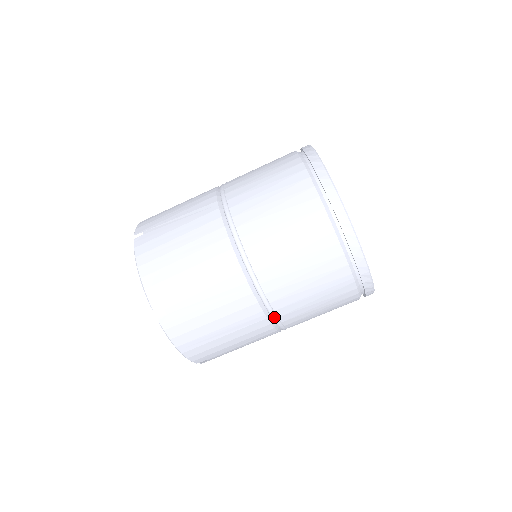
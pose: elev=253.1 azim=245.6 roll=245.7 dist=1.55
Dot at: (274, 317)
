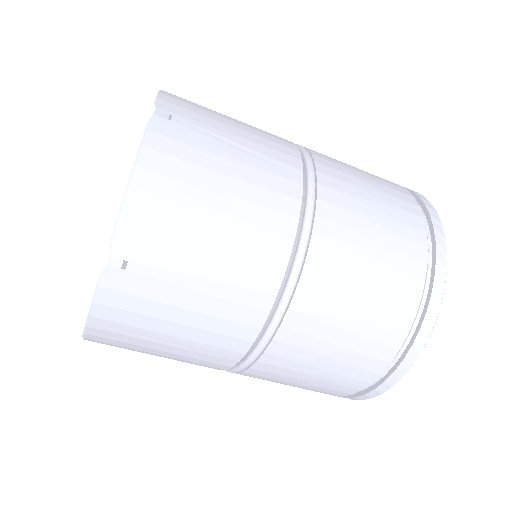
Dot at: (246, 365)
